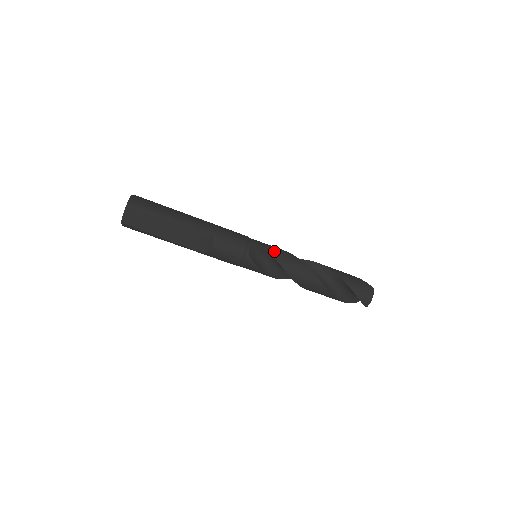
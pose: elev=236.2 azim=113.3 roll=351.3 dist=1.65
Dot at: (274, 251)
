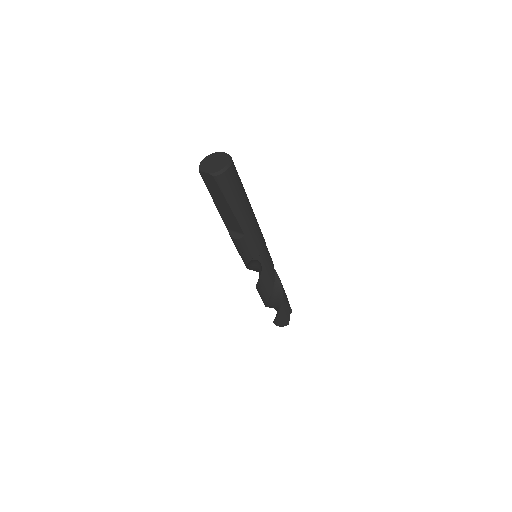
Dot at: (267, 271)
